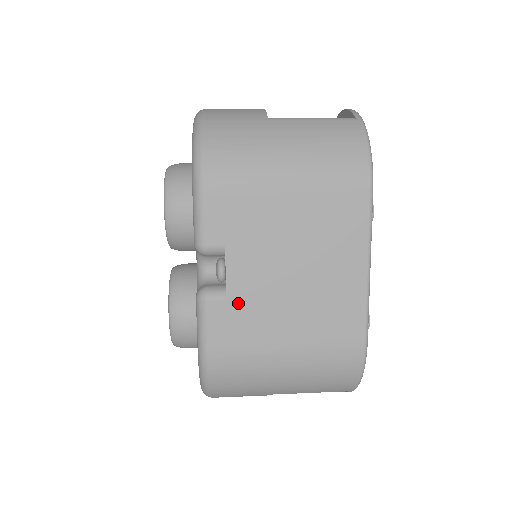
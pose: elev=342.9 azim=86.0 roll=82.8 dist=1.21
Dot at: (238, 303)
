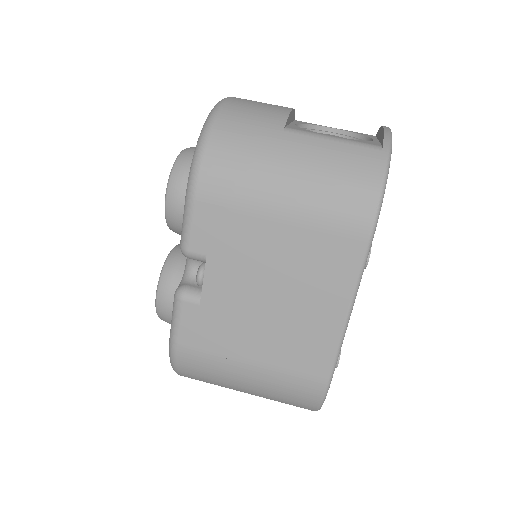
Dot at: (210, 311)
